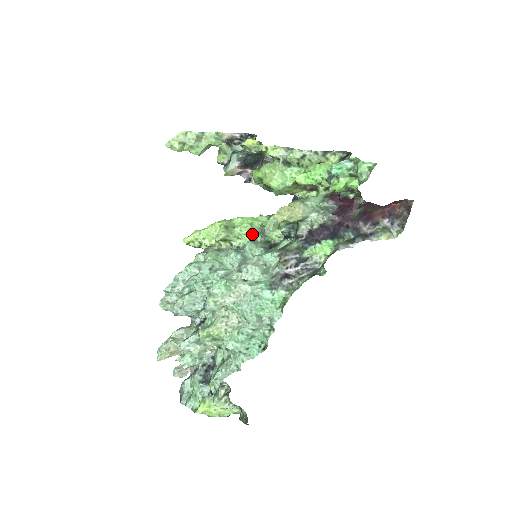
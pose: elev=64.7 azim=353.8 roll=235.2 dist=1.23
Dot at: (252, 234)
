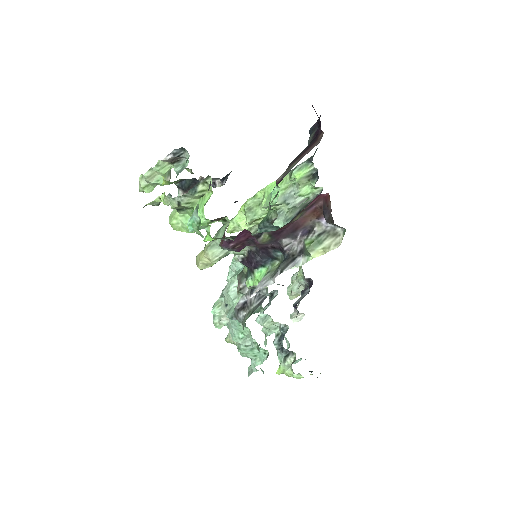
Dot at: (275, 207)
